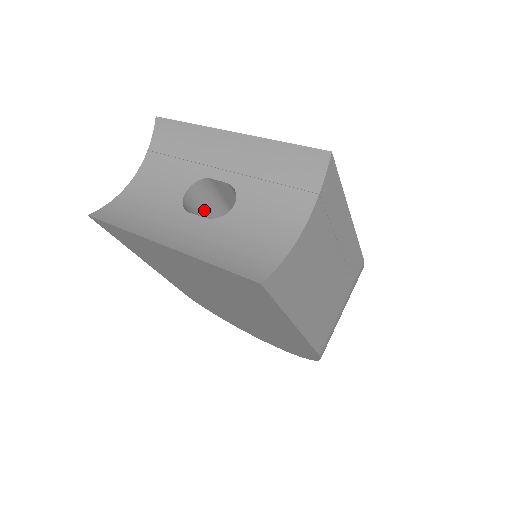
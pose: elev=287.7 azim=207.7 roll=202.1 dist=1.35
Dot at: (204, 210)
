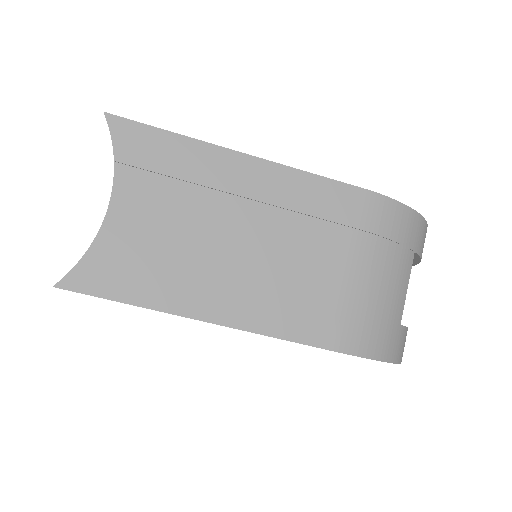
Dot at: occluded
